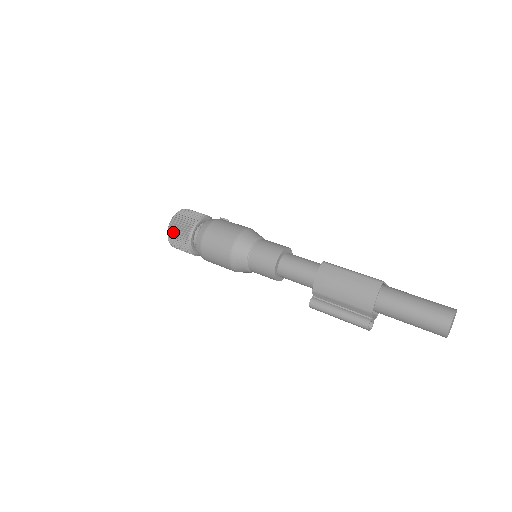
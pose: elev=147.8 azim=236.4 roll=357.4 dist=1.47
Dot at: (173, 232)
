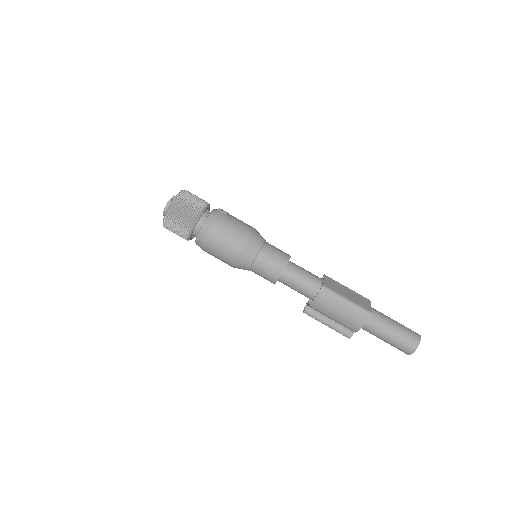
Dot at: (170, 224)
